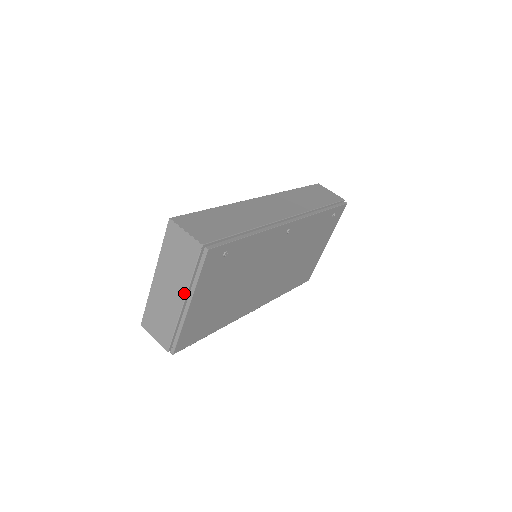
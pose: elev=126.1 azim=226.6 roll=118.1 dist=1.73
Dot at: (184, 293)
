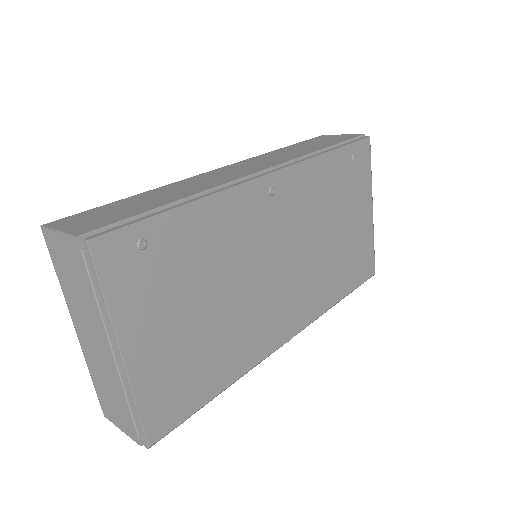
Dot at: (104, 336)
